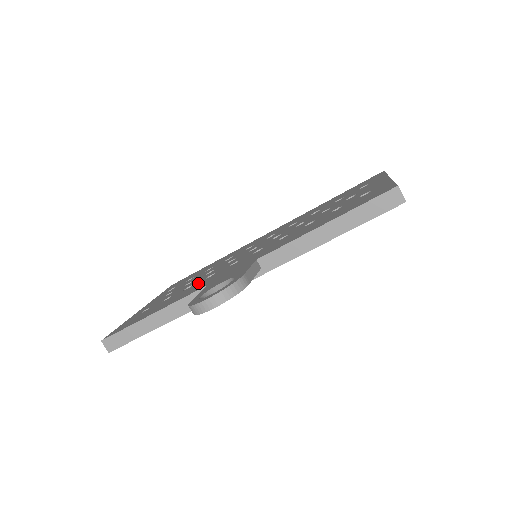
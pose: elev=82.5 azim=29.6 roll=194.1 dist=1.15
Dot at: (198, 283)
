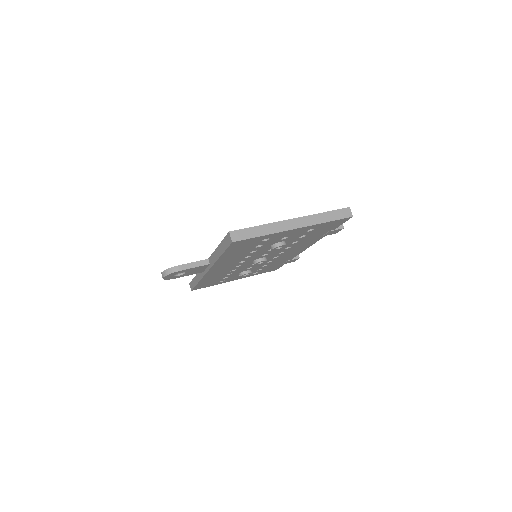
Dot at: occluded
